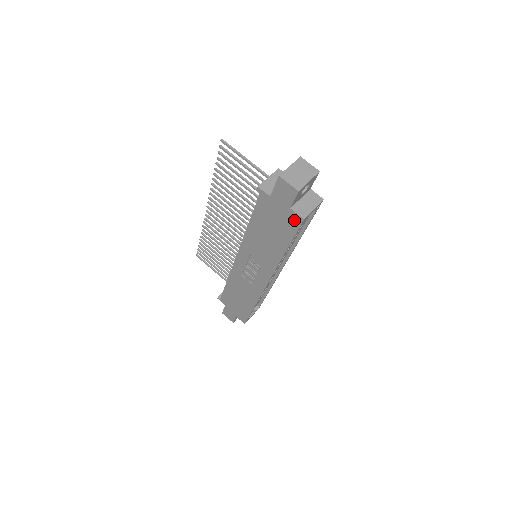
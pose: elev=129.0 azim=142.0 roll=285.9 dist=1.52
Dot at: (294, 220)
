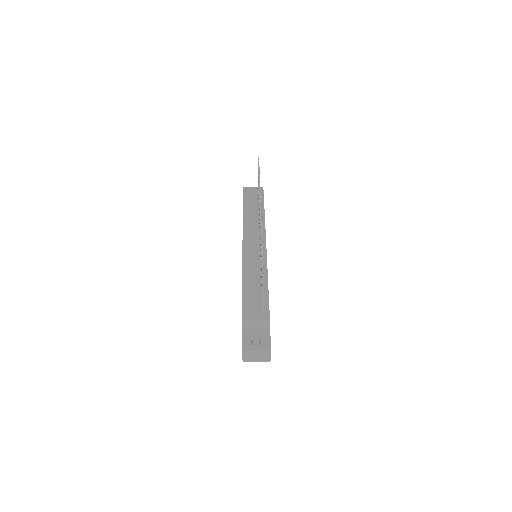
Dot at: occluded
